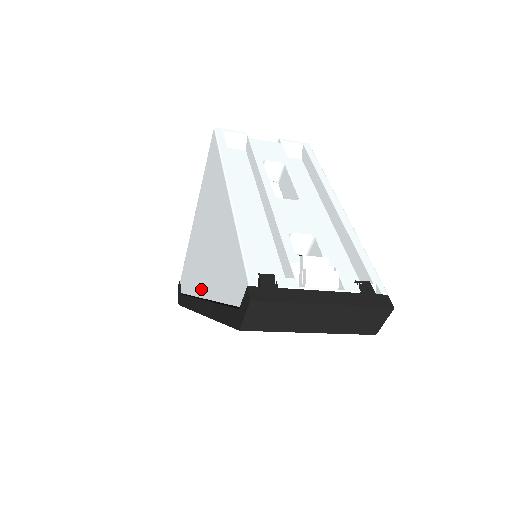
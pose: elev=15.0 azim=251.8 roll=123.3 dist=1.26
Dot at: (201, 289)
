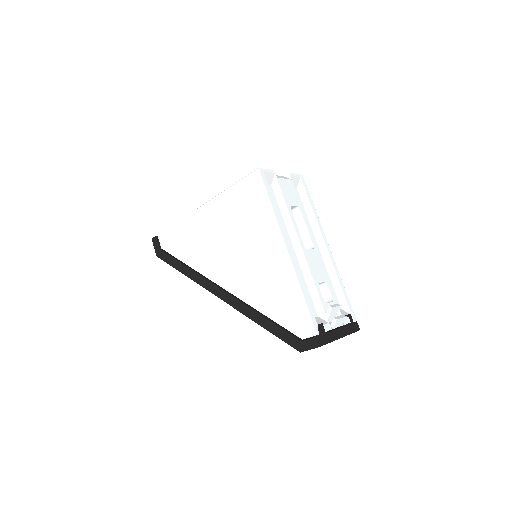
Dot at: (222, 281)
